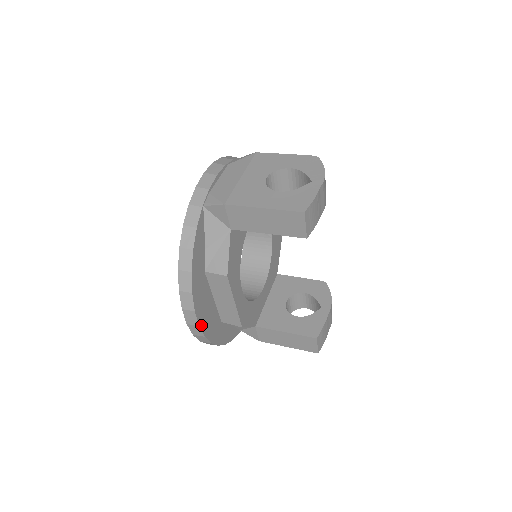
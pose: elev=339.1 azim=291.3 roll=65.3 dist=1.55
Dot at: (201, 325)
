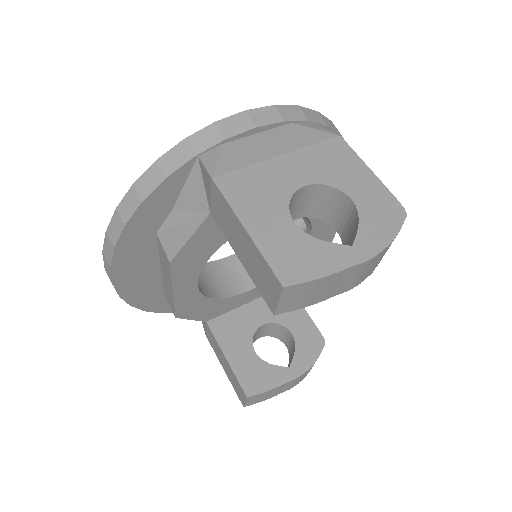
Dot at: (118, 284)
